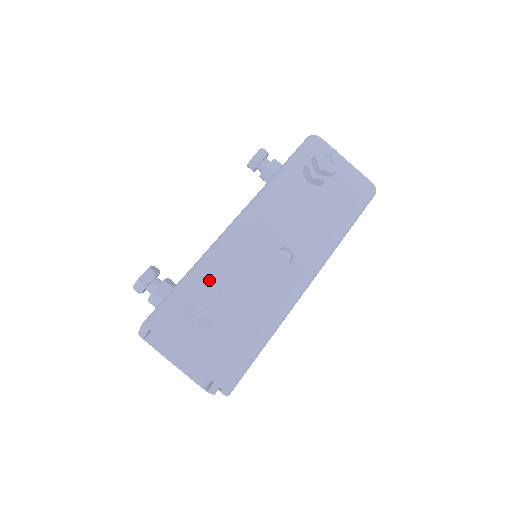
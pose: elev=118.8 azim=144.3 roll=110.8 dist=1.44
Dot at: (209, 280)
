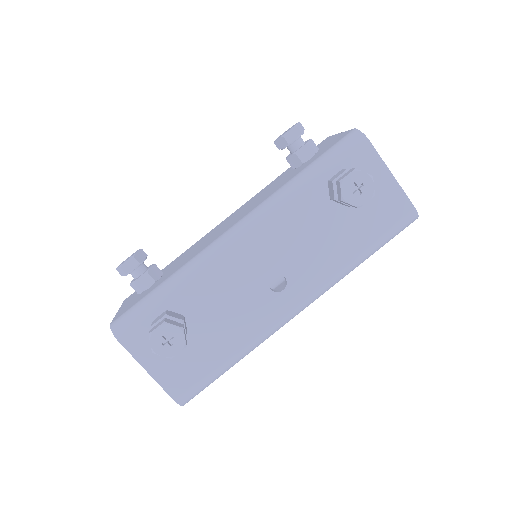
Dot at: (184, 298)
